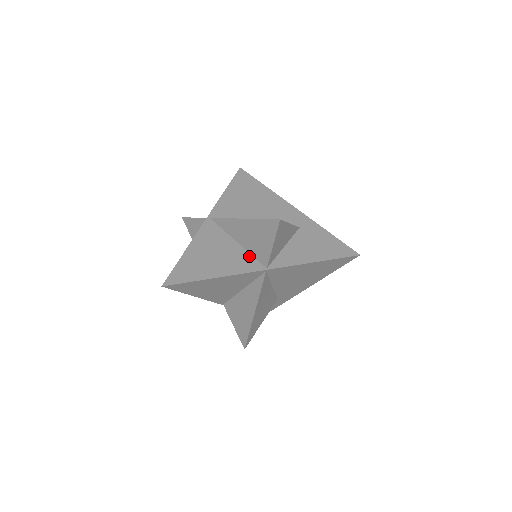
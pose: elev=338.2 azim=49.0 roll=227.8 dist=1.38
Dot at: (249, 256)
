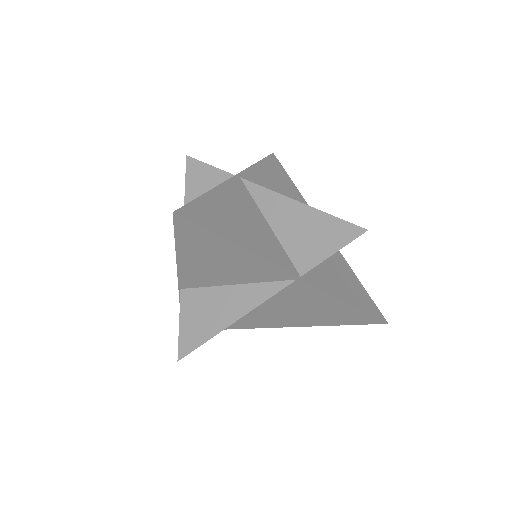
Dot at: (282, 249)
